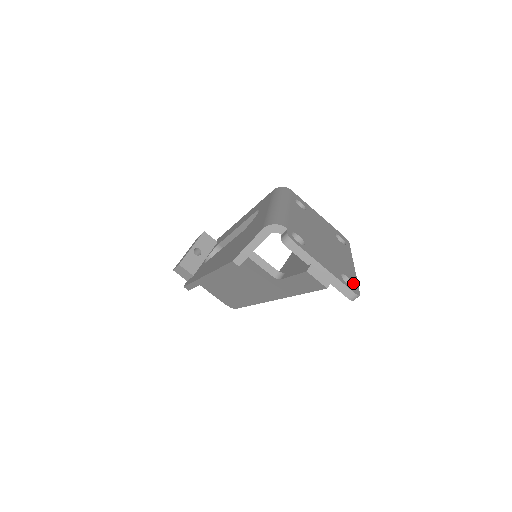
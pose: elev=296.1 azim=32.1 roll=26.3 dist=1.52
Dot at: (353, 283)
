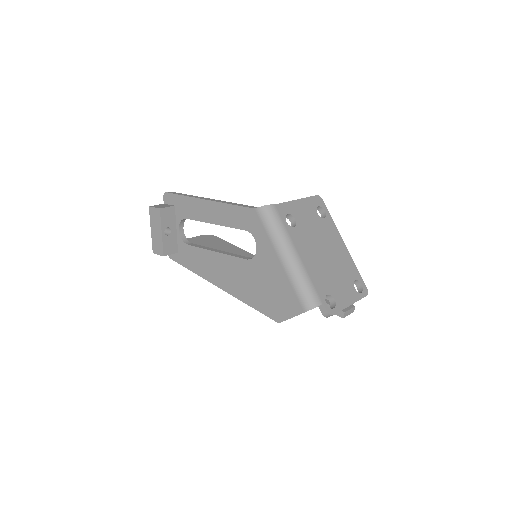
Dot at: (360, 281)
